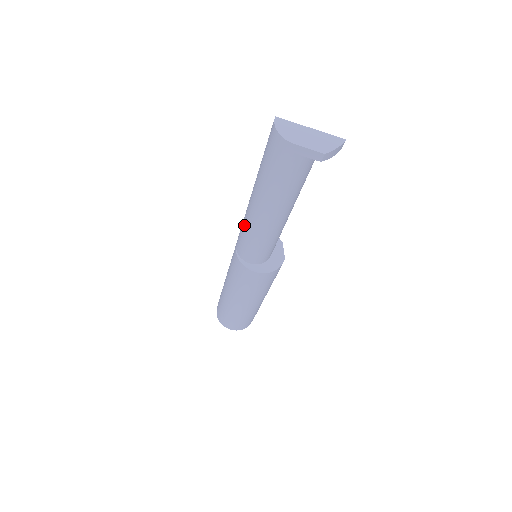
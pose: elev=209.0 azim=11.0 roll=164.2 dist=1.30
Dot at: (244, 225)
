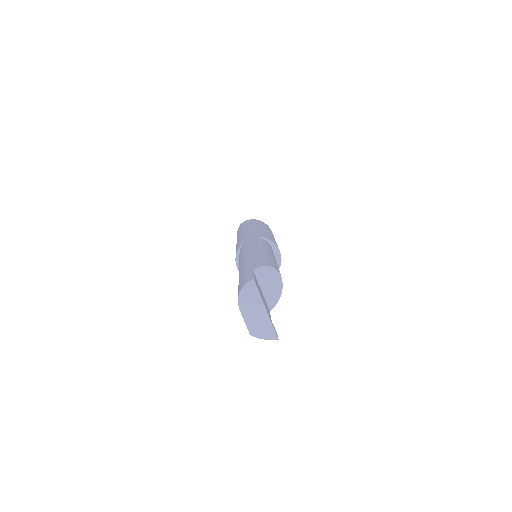
Dot at: (243, 252)
